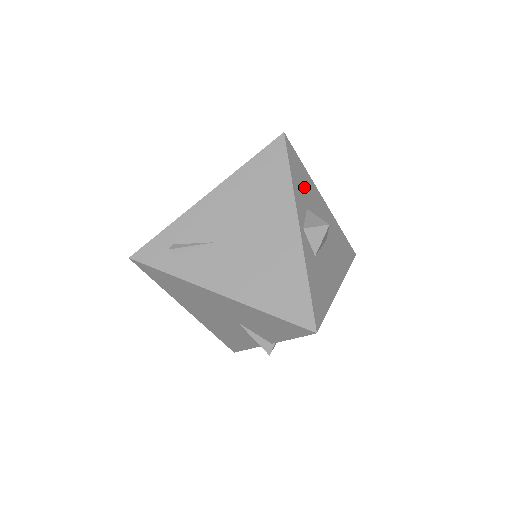
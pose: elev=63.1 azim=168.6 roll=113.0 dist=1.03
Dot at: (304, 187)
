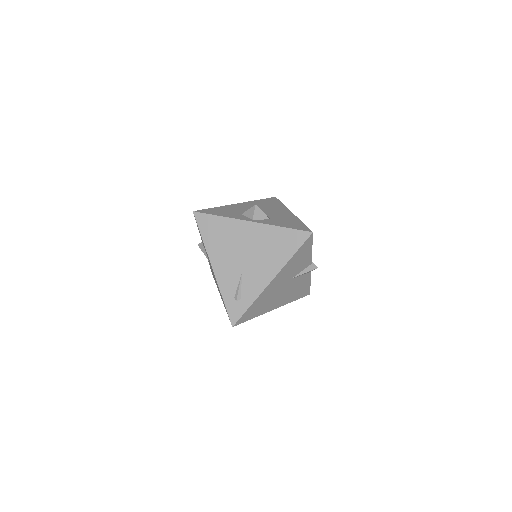
Dot at: (228, 212)
